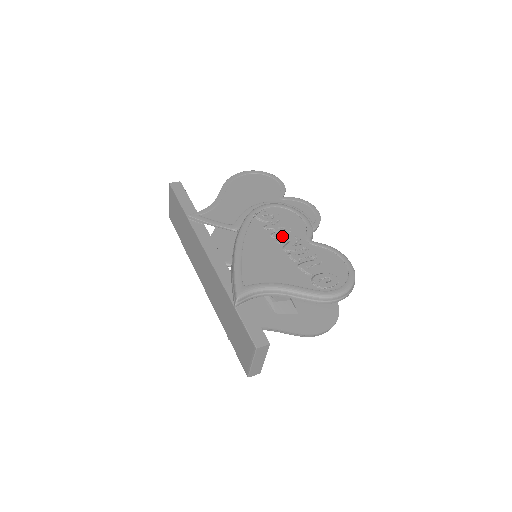
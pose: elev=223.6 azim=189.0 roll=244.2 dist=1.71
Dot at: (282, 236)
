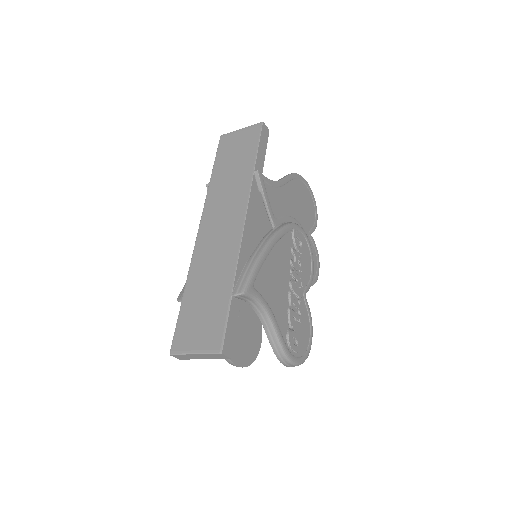
Dot at: (295, 270)
